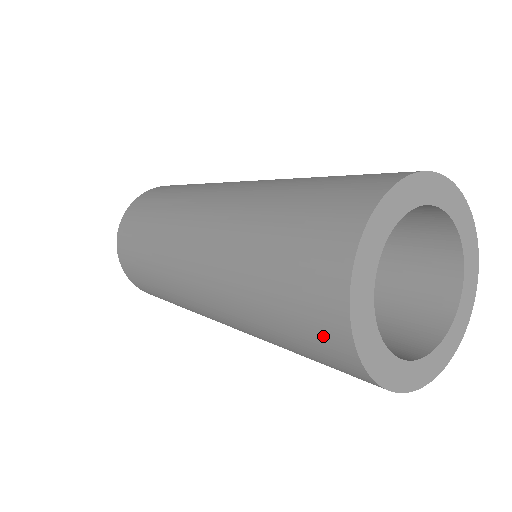
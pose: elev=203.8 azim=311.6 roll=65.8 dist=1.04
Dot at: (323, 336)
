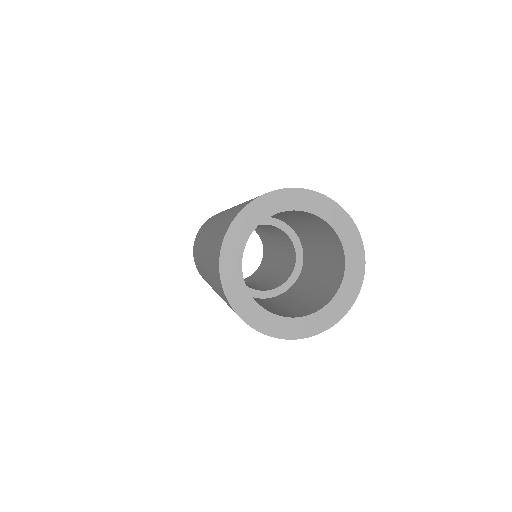
Dot at: (226, 301)
